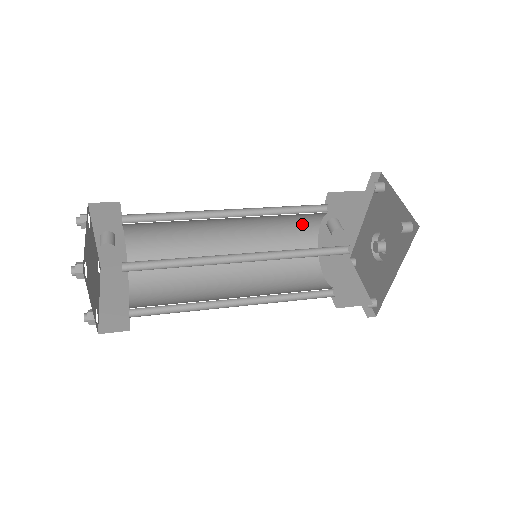
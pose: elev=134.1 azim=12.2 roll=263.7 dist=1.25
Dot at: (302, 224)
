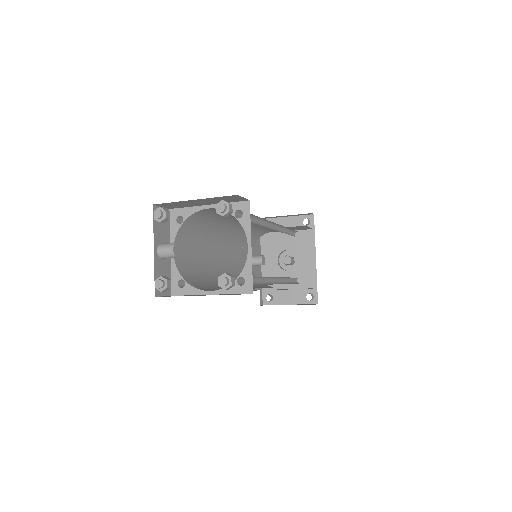
Dot at: (244, 257)
